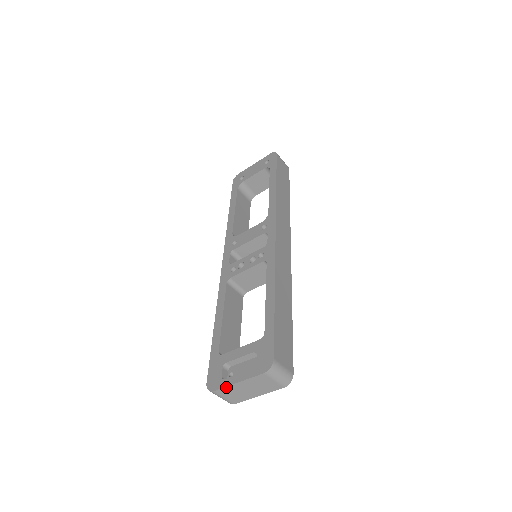
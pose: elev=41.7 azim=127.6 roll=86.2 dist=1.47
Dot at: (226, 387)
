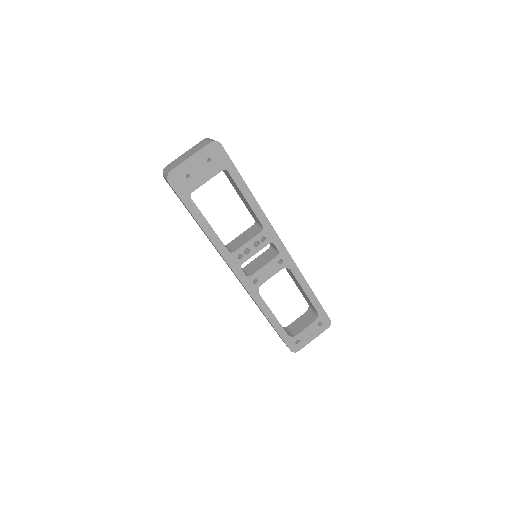
Dot at: (176, 160)
